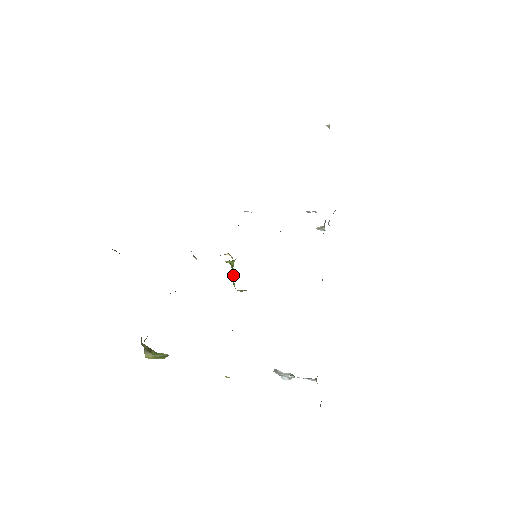
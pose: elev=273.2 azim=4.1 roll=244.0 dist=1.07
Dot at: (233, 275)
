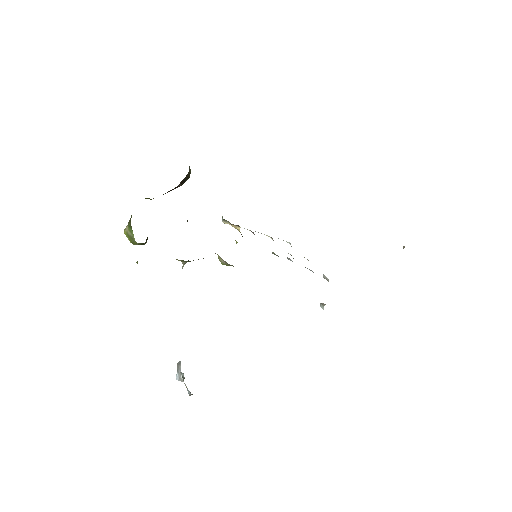
Dot at: occluded
